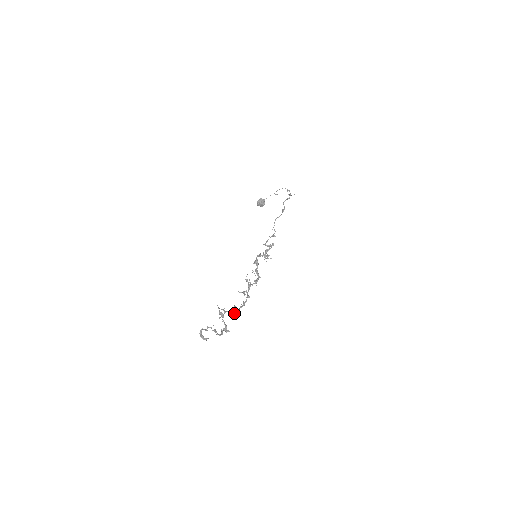
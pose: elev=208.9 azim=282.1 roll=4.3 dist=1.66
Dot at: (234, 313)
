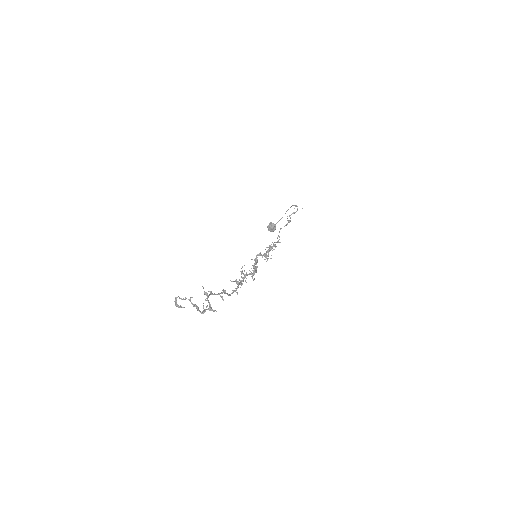
Dot at: occluded
